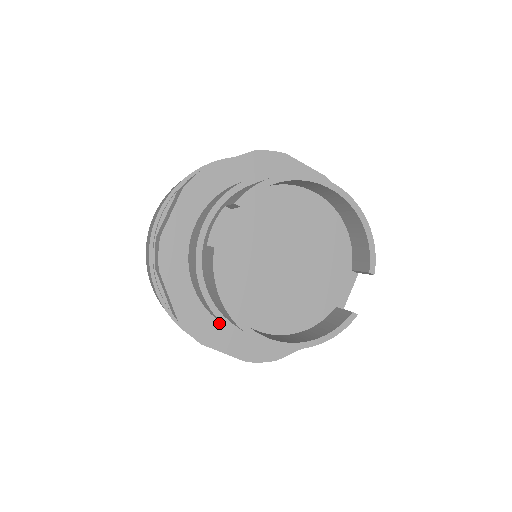
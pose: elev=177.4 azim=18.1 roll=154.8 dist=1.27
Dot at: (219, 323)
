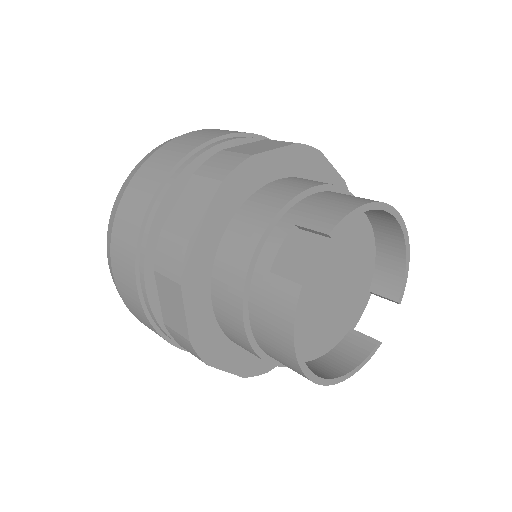
Dot at: (228, 340)
